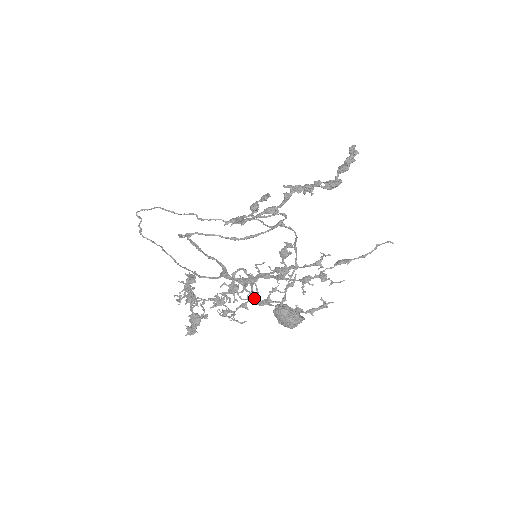
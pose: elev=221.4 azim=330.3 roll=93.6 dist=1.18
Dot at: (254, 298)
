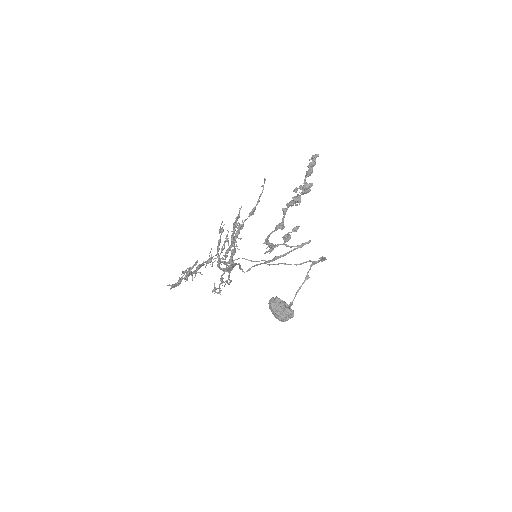
Dot at: occluded
